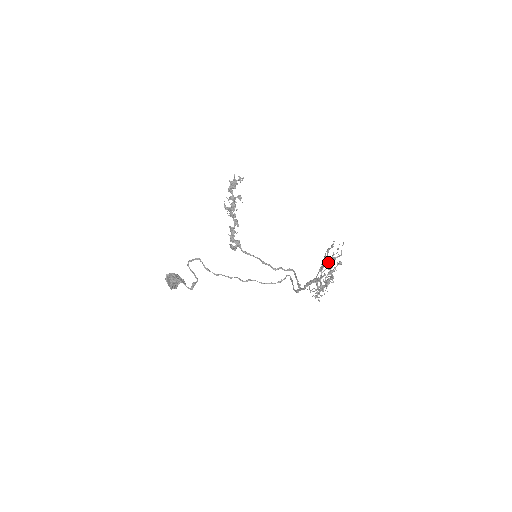
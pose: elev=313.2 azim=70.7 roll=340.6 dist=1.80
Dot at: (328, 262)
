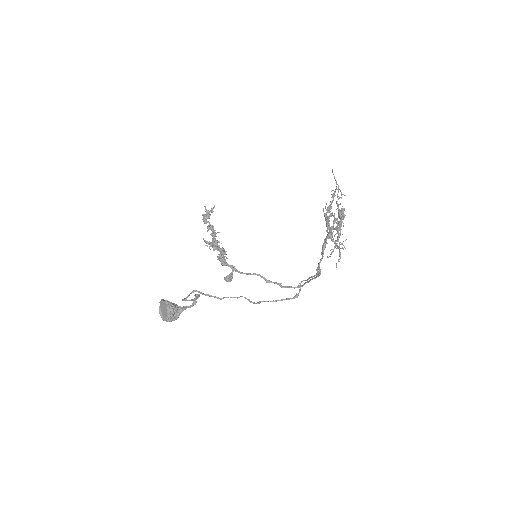
Dot at: (330, 206)
